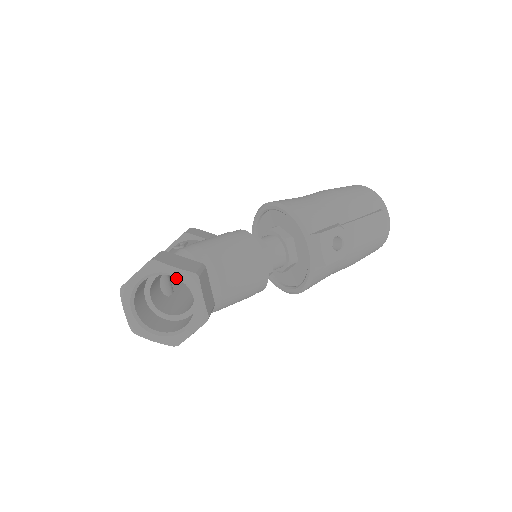
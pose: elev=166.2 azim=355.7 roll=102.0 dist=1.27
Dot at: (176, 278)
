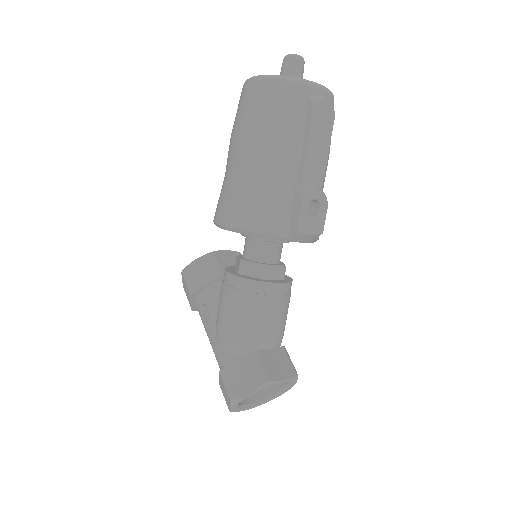
Dot at: occluded
